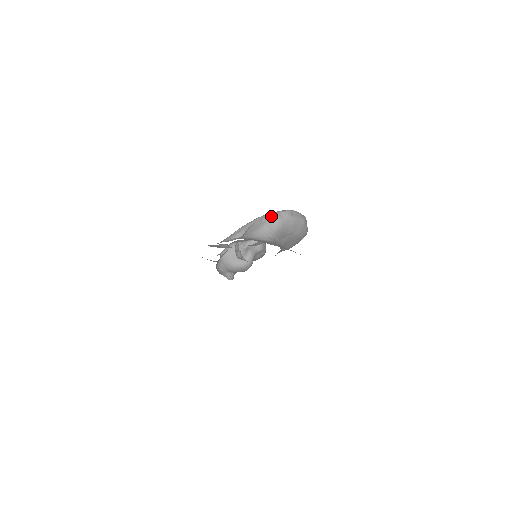
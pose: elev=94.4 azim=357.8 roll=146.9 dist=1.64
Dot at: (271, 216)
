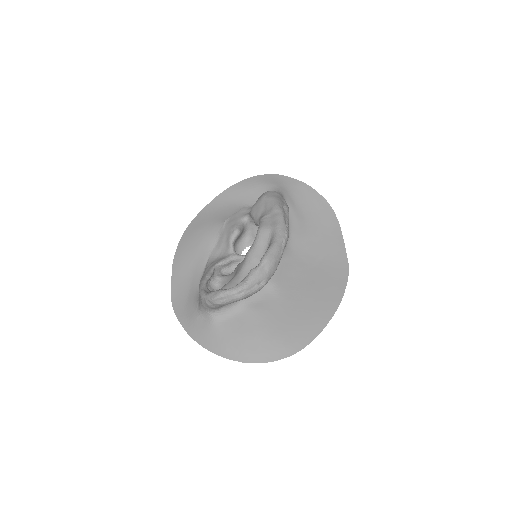
Dot at: (203, 300)
